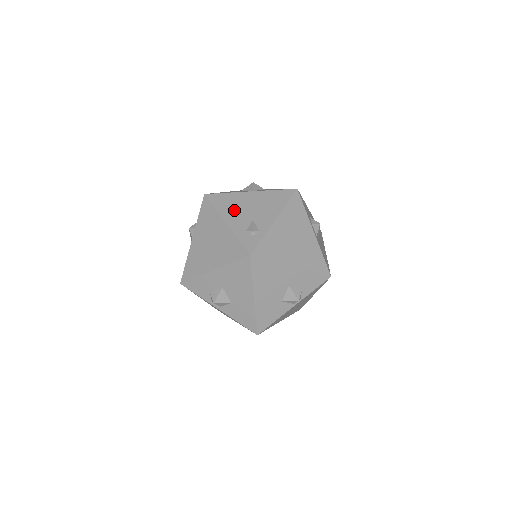
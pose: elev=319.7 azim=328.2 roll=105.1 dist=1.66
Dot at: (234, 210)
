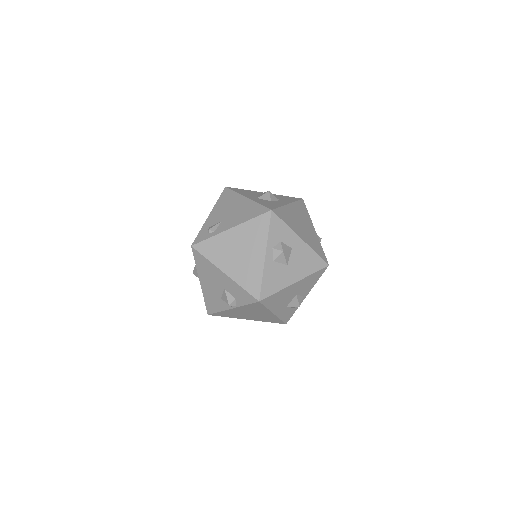
Dot at: (223, 208)
